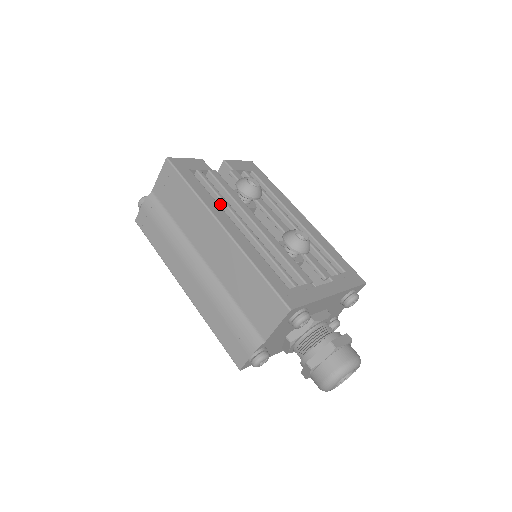
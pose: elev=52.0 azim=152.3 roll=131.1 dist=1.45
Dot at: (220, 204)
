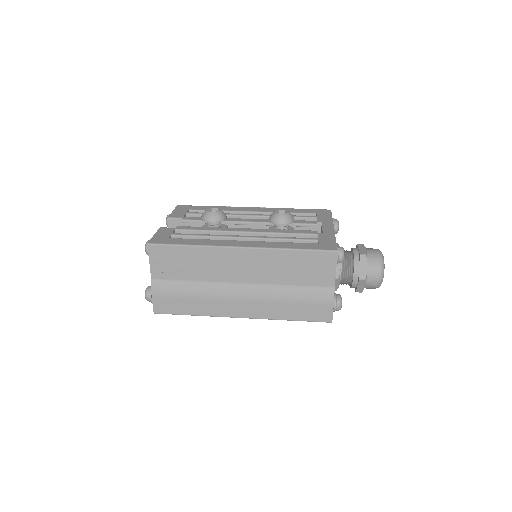
Dot at: occluded
